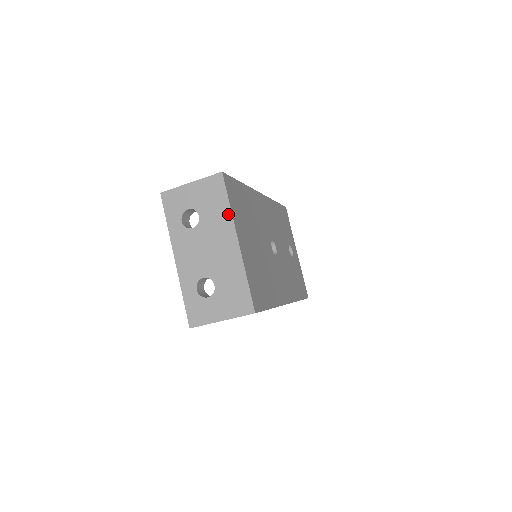
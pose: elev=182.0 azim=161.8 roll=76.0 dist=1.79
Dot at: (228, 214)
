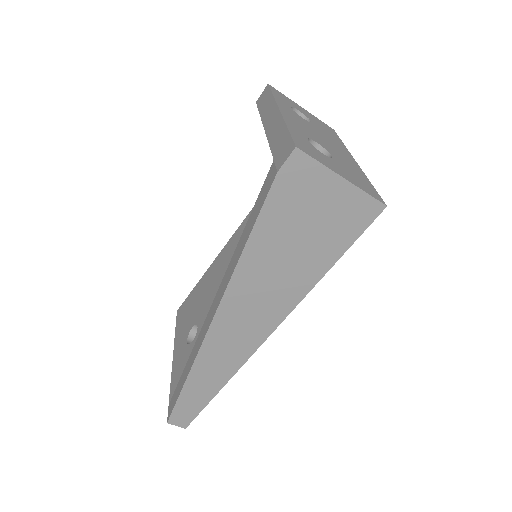
Dot at: (343, 144)
